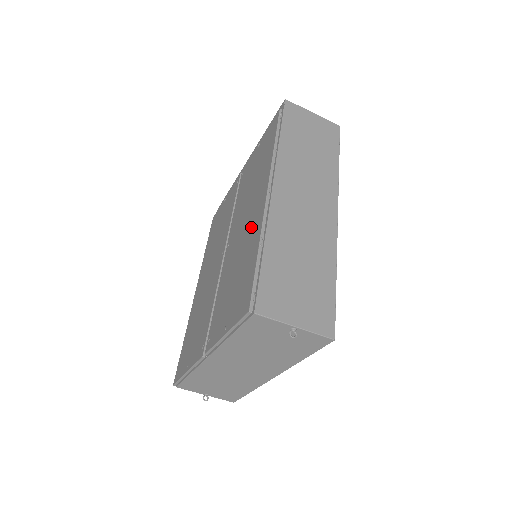
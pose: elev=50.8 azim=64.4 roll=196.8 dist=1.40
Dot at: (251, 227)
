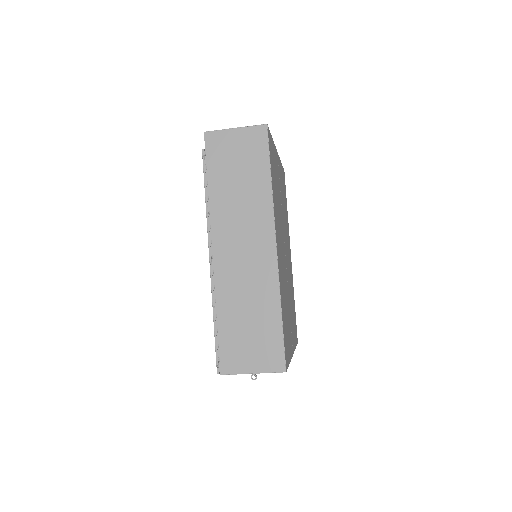
Dot at: occluded
